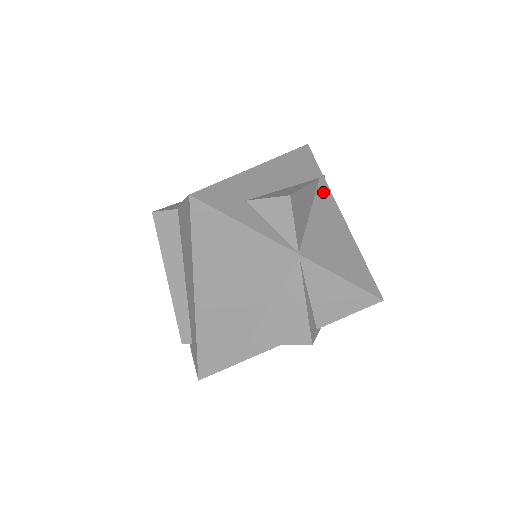
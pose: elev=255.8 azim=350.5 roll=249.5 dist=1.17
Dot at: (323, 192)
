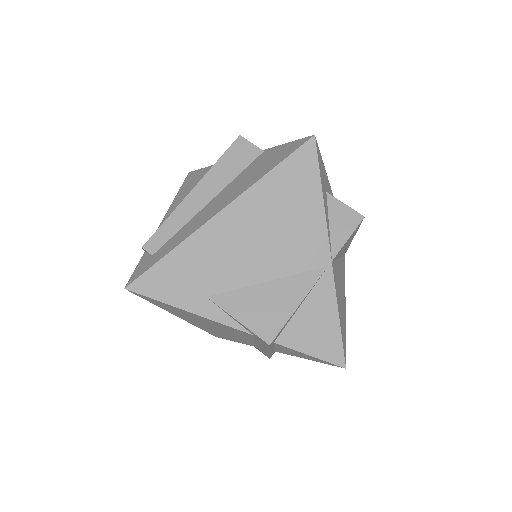
Dot at: occluded
